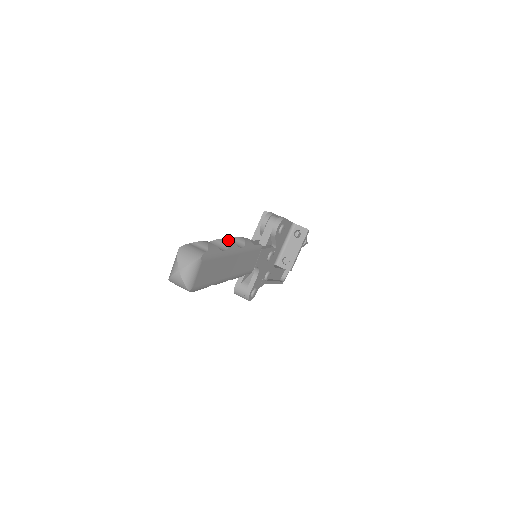
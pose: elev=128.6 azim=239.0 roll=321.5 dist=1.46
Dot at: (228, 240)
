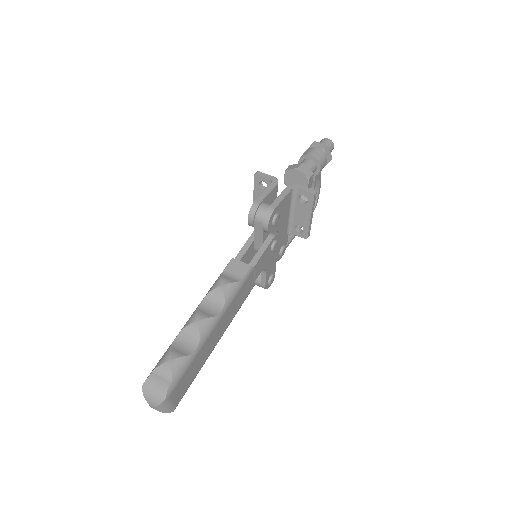
Dot at: (199, 321)
